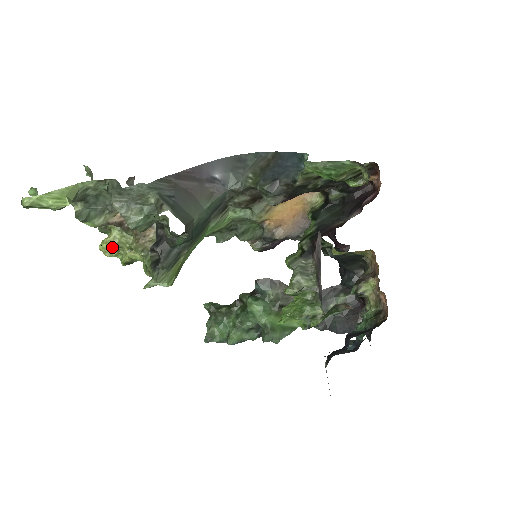
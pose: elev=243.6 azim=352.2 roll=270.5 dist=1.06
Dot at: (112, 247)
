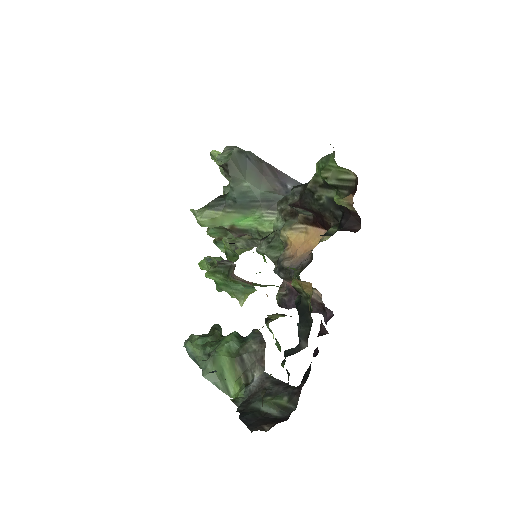
Dot at: occluded
